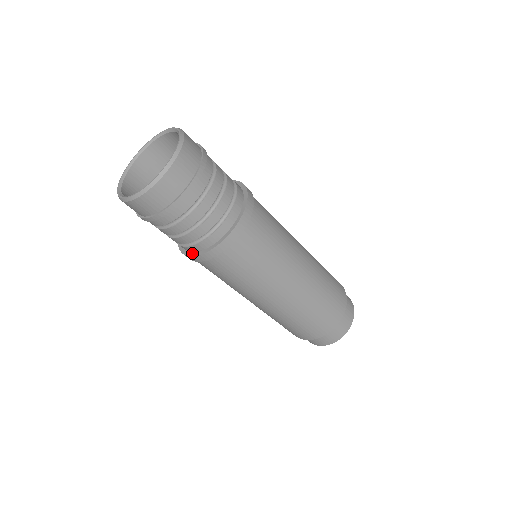
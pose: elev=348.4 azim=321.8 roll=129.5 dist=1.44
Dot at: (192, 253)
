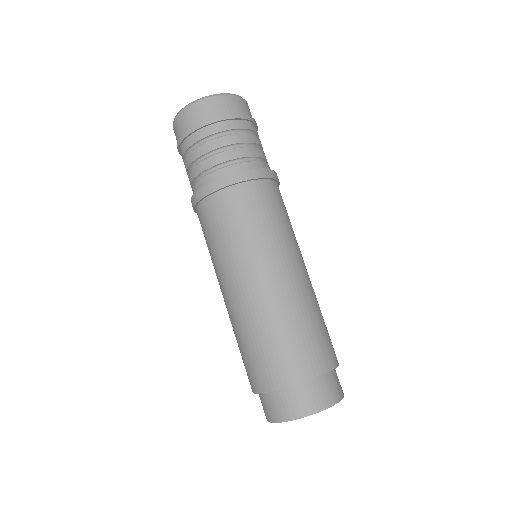
Dot at: occluded
